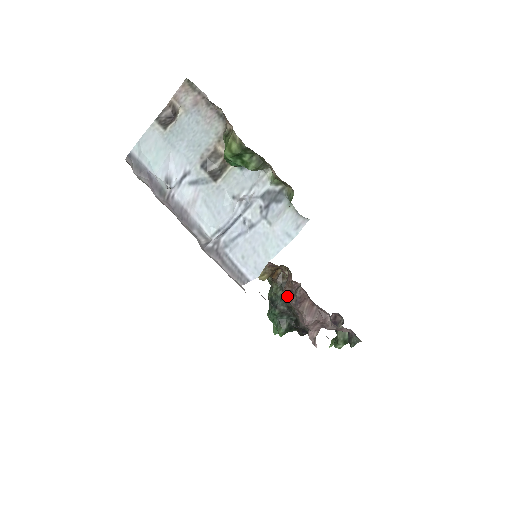
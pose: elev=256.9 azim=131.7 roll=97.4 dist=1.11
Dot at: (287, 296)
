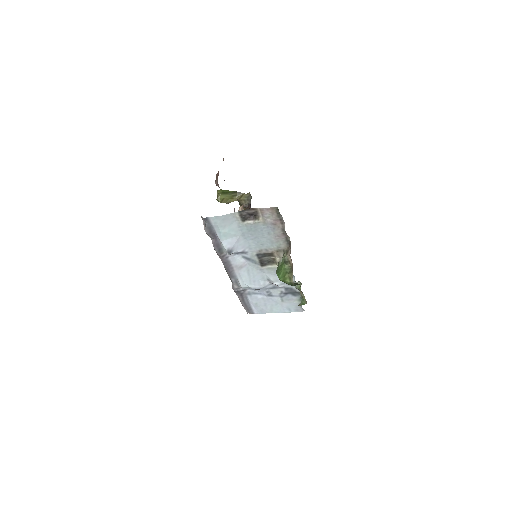
Dot at: occluded
